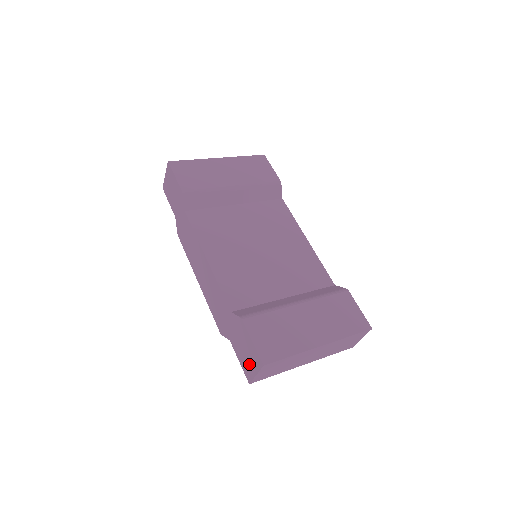
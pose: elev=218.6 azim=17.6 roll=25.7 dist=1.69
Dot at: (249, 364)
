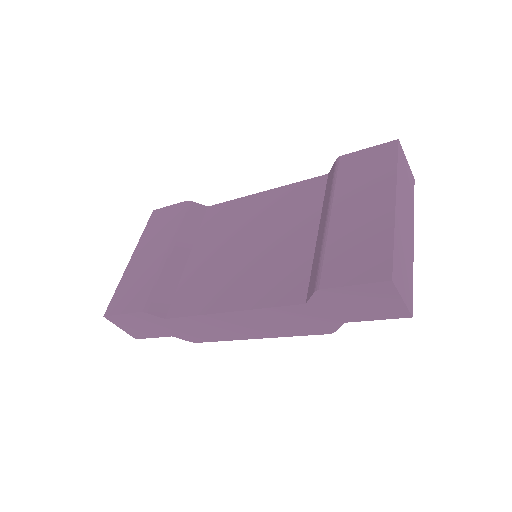
Dot at: (384, 305)
